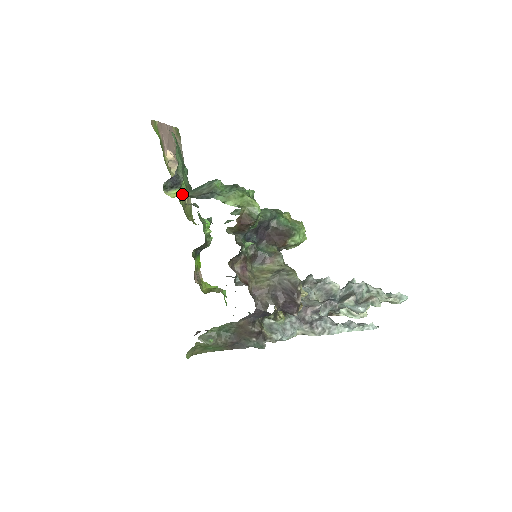
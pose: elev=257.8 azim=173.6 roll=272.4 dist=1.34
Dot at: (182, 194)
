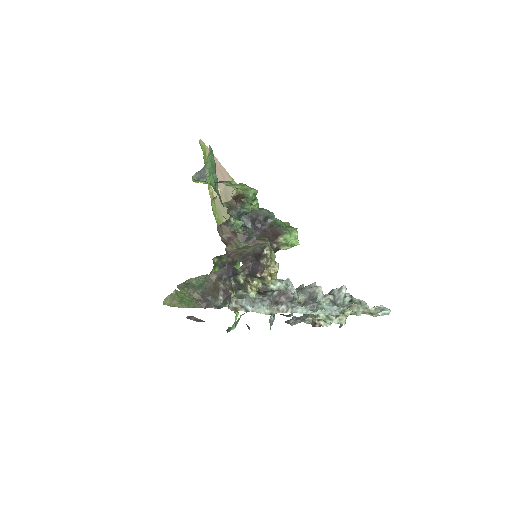
Dot at: (204, 183)
